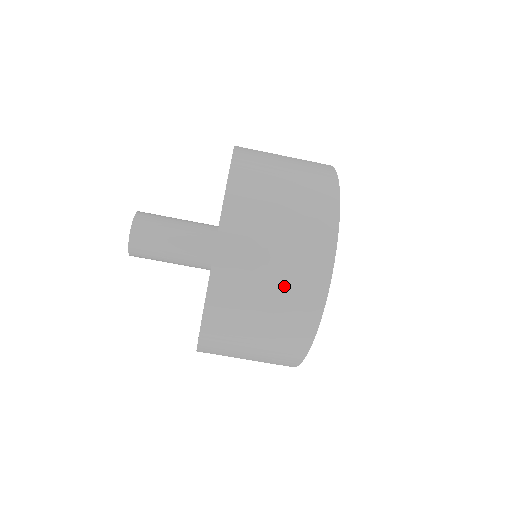
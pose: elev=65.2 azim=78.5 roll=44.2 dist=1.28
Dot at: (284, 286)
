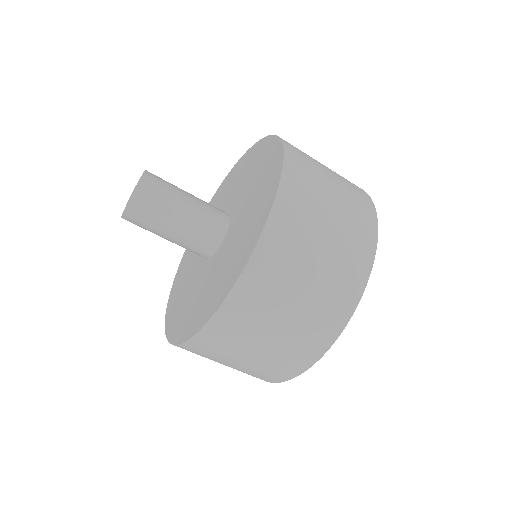
Dot at: (344, 210)
